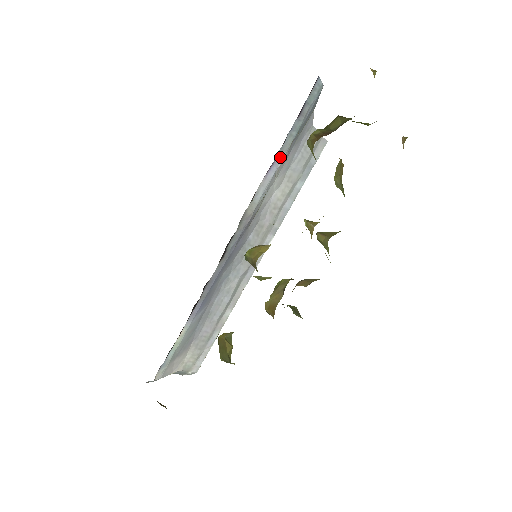
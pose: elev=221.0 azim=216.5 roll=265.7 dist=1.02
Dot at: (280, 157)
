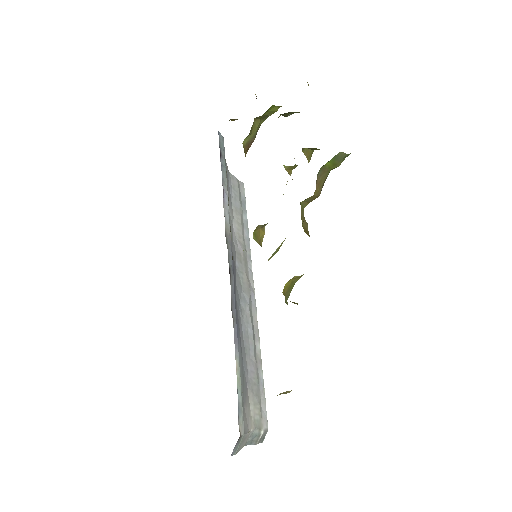
Dot at: (225, 187)
